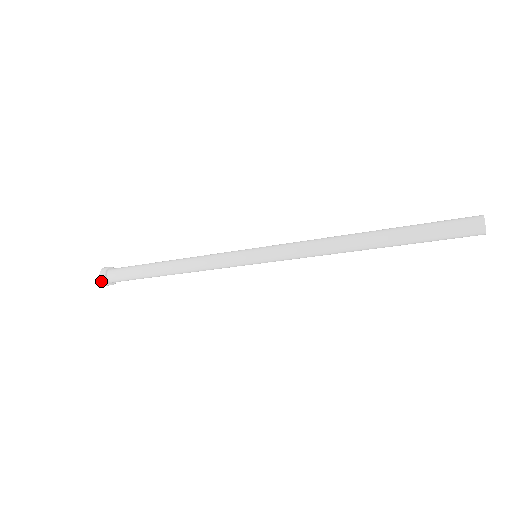
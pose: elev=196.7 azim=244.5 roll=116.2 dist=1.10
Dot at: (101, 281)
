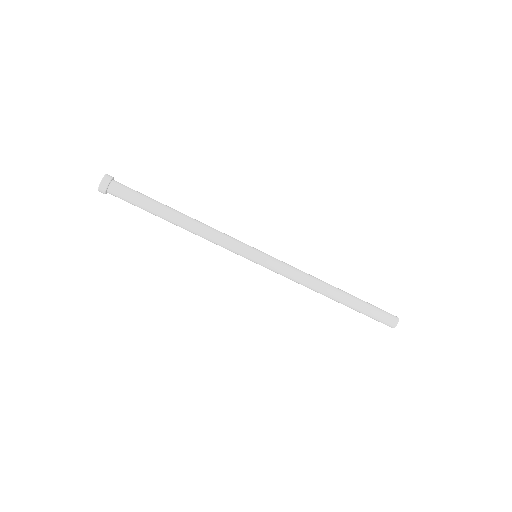
Dot at: (104, 177)
